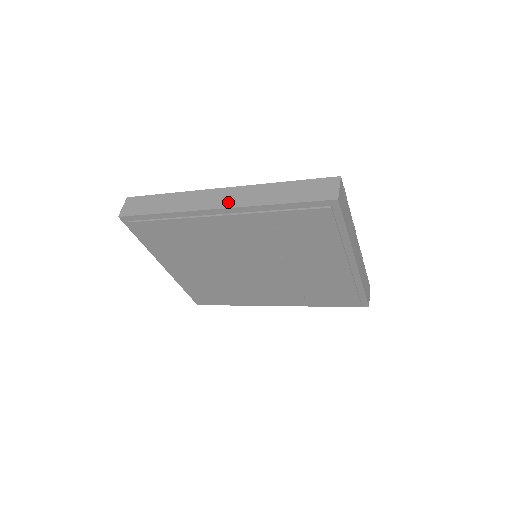
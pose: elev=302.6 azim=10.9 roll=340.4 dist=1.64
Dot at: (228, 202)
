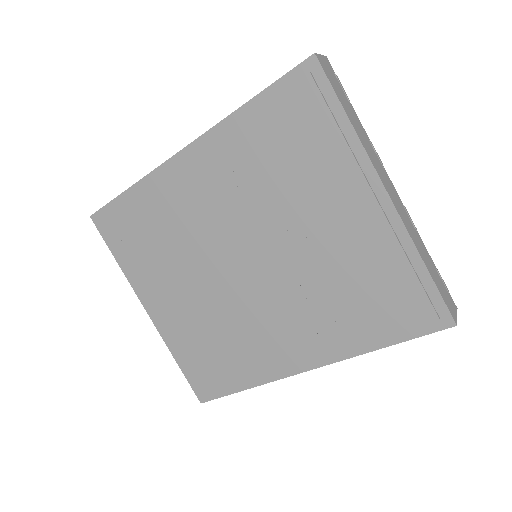
Dot at: occluded
